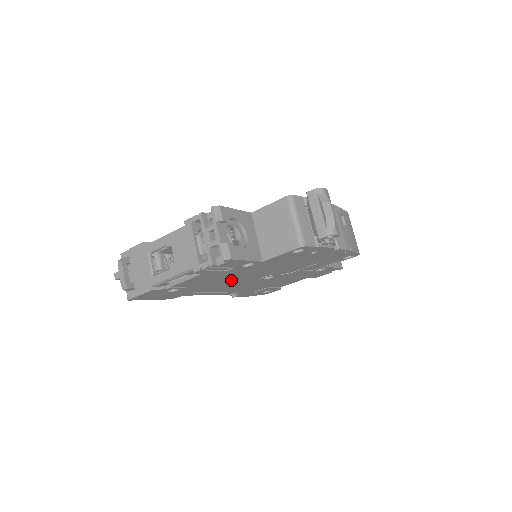
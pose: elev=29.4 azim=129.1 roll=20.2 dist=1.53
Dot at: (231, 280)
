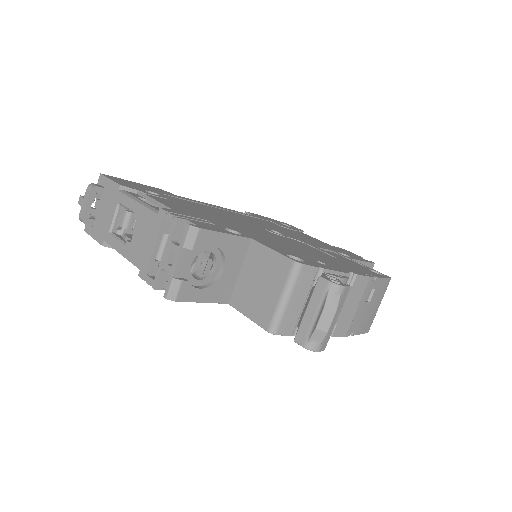
Dot at: occluded
